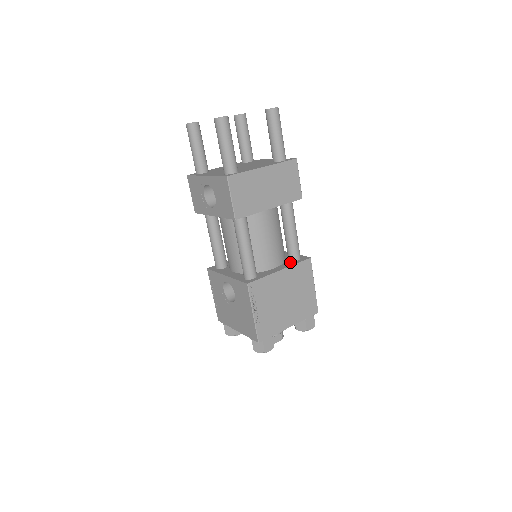
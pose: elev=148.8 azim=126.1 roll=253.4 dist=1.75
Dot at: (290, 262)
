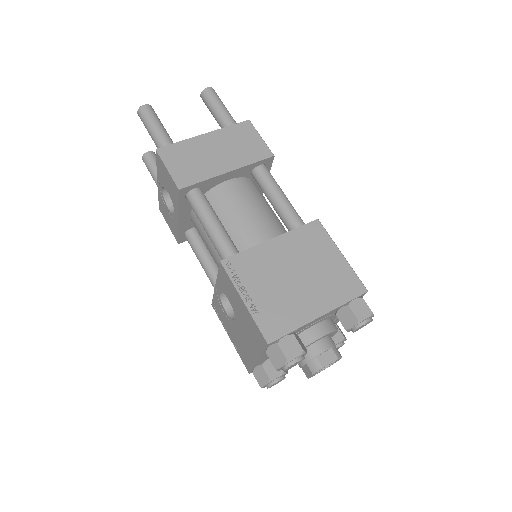
Dot at: occluded
